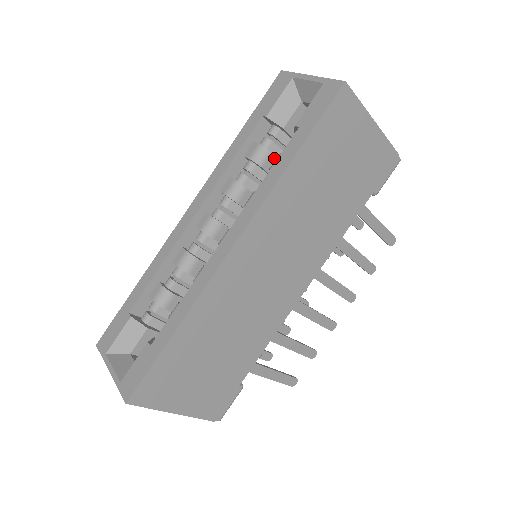
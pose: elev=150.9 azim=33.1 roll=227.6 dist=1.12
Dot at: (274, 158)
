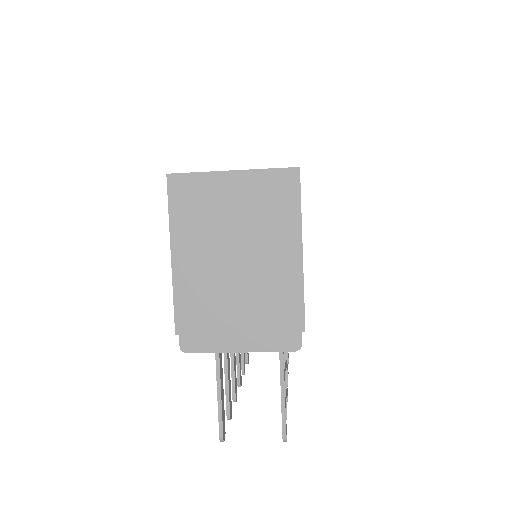
Dot at: occluded
